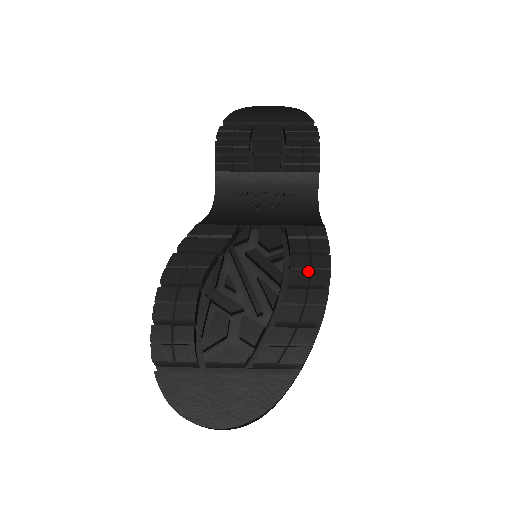
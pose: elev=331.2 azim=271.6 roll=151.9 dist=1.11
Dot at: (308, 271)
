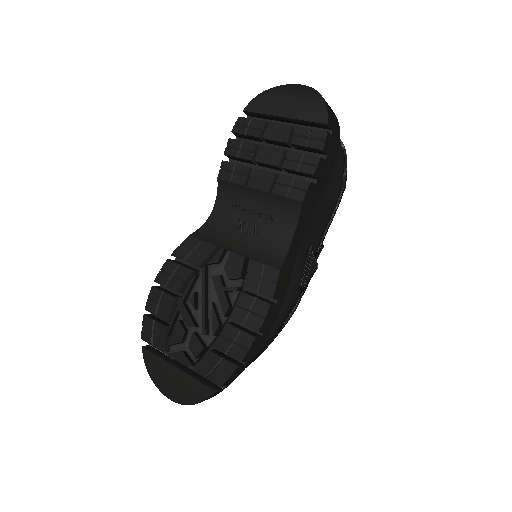
Dot at: (247, 313)
